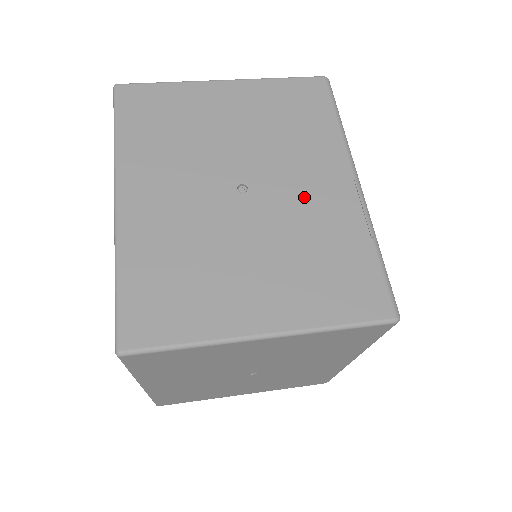
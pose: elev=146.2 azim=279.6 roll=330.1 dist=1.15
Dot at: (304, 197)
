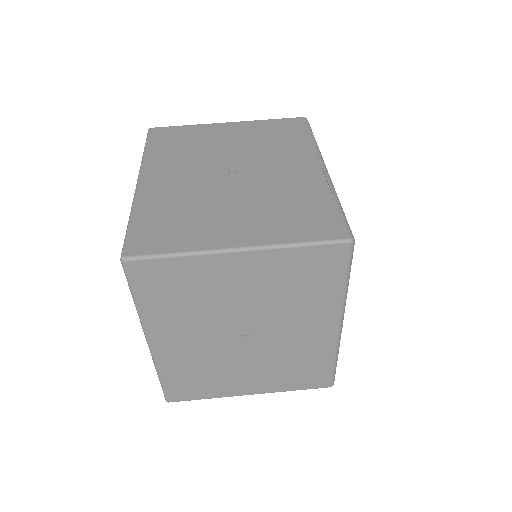
Dot at: (280, 175)
